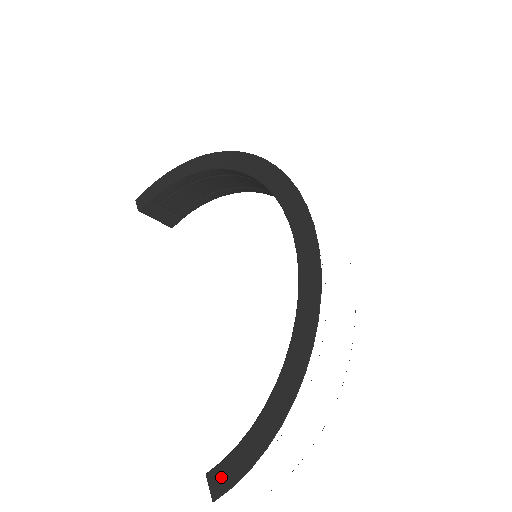
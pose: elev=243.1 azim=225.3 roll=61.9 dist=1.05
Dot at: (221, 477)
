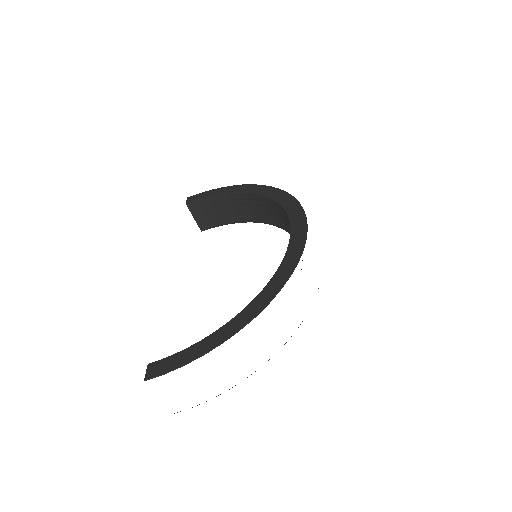
Dot at: (159, 367)
